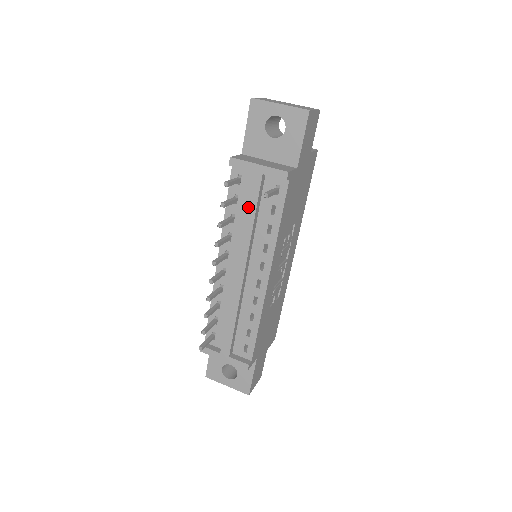
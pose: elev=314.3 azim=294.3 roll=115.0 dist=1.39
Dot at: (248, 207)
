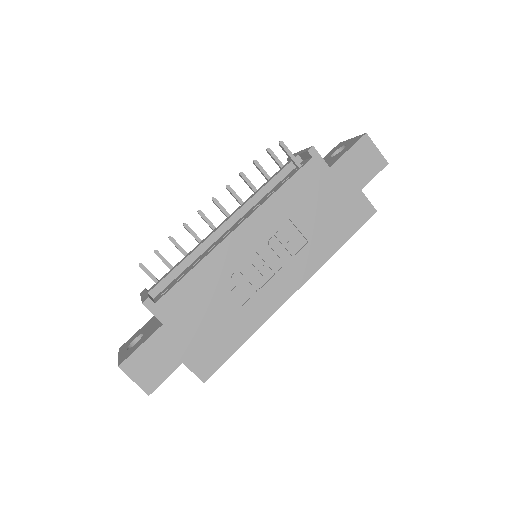
Dot at: (272, 177)
